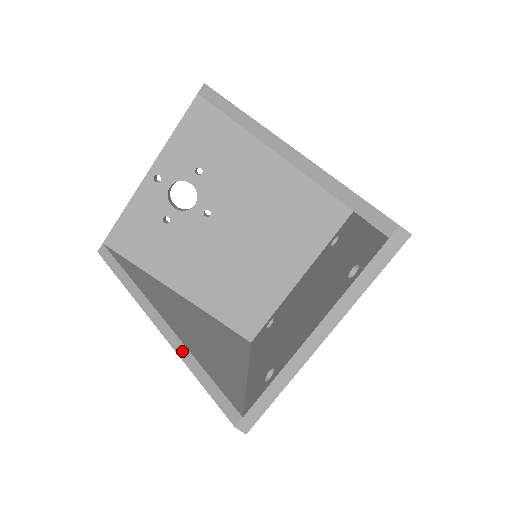
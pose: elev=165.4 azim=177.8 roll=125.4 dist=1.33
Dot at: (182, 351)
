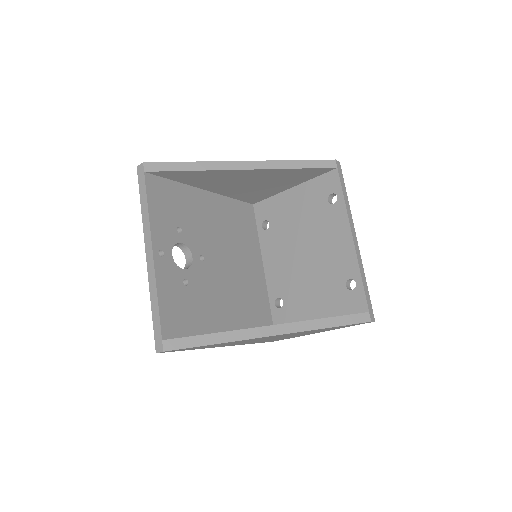
Dot at: (306, 326)
